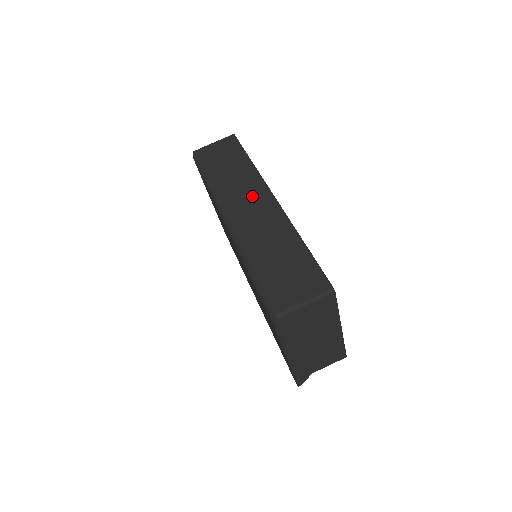
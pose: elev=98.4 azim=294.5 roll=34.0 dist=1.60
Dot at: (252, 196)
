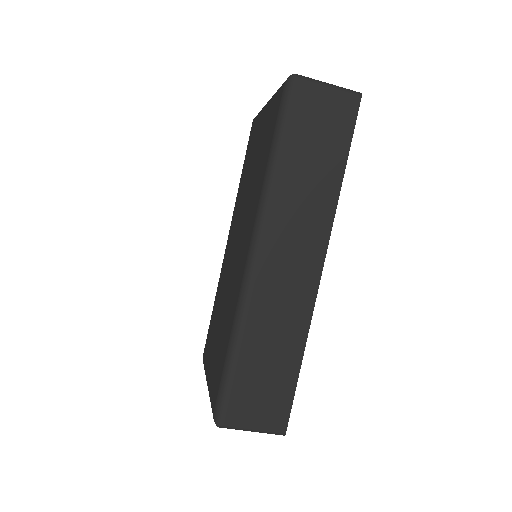
Dot at: (302, 246)
